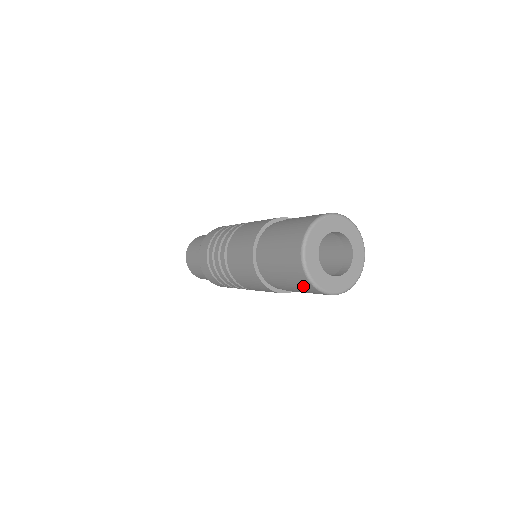
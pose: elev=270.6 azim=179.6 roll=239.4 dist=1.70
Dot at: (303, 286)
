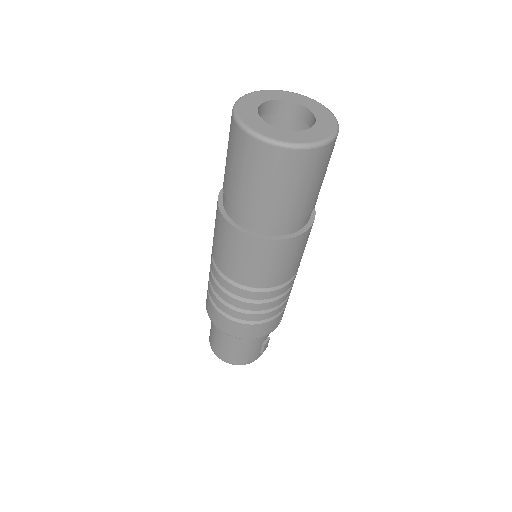
Dot at: (232, 140)
